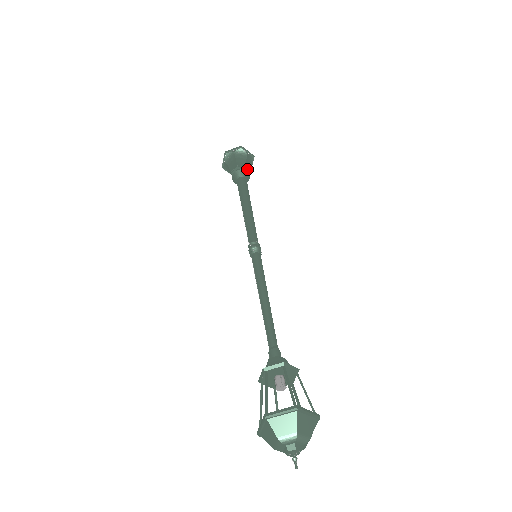
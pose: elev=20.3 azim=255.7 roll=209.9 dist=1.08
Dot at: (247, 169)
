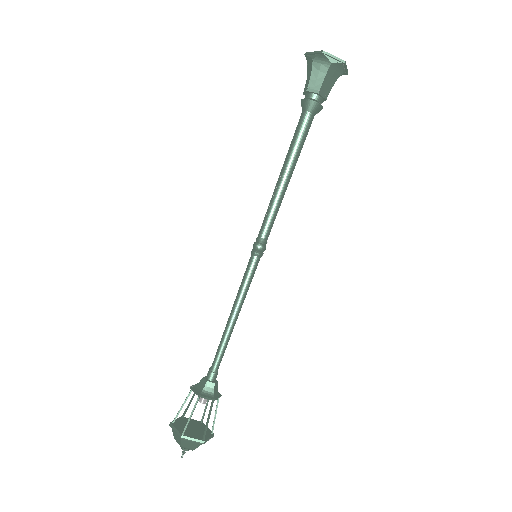
Dot at: (326, 99)
